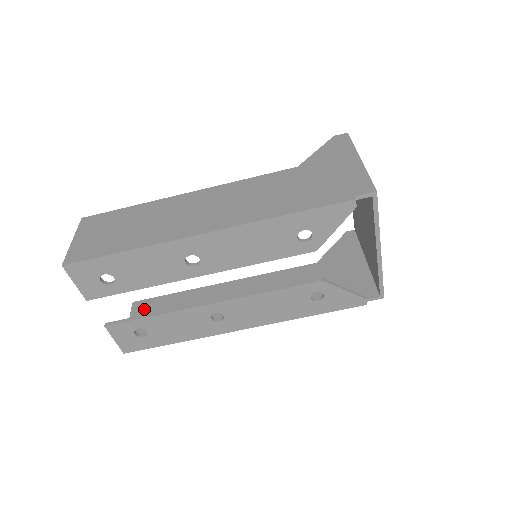
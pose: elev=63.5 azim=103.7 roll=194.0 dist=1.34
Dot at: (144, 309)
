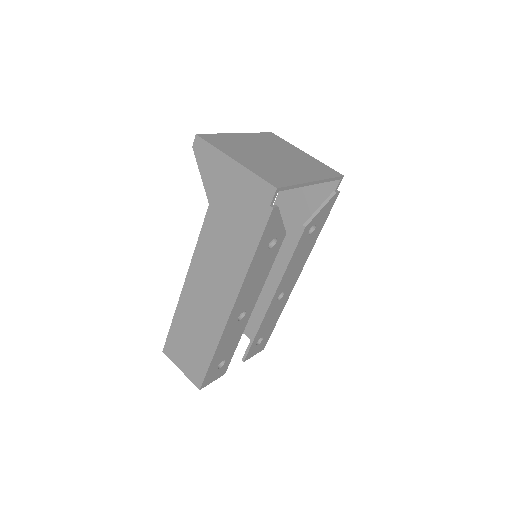
Dot at: occluded
